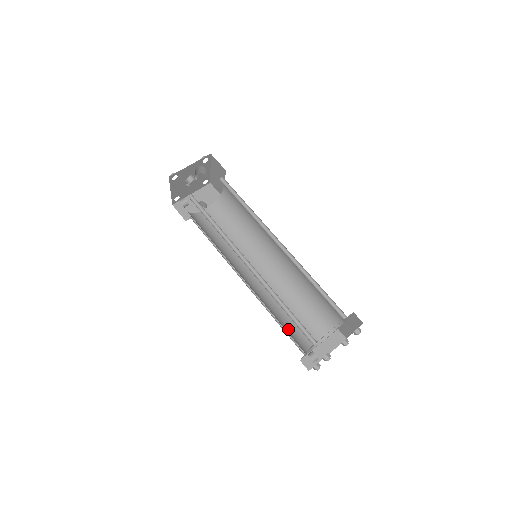
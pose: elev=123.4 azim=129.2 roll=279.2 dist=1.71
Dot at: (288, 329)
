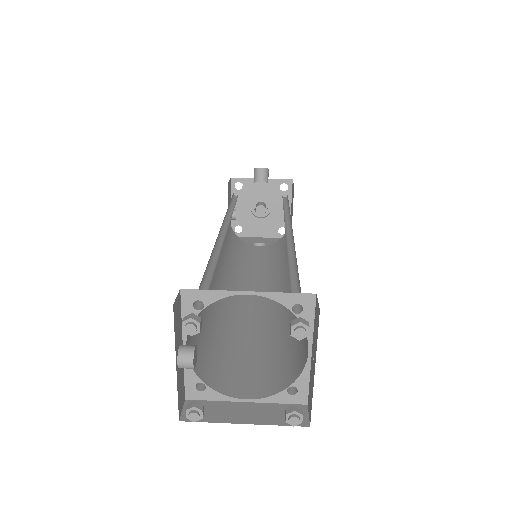
Dot at: (213, 344)
